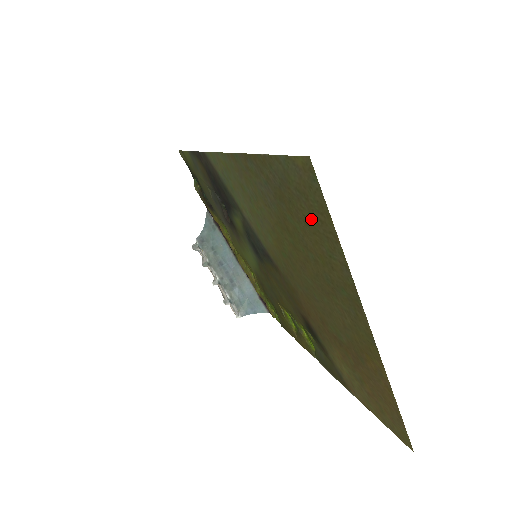
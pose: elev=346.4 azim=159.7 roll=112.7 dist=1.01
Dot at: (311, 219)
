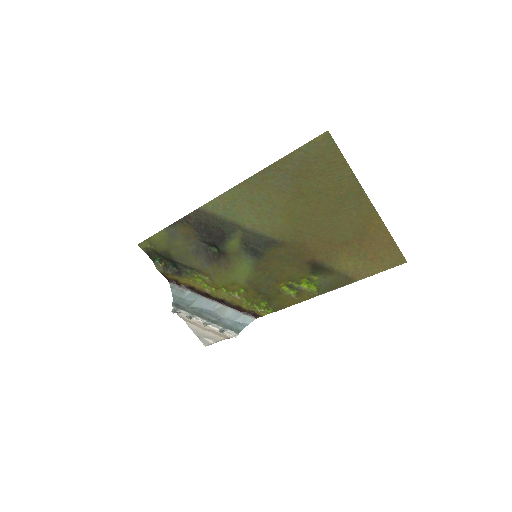
Dot at: (326, 168)
